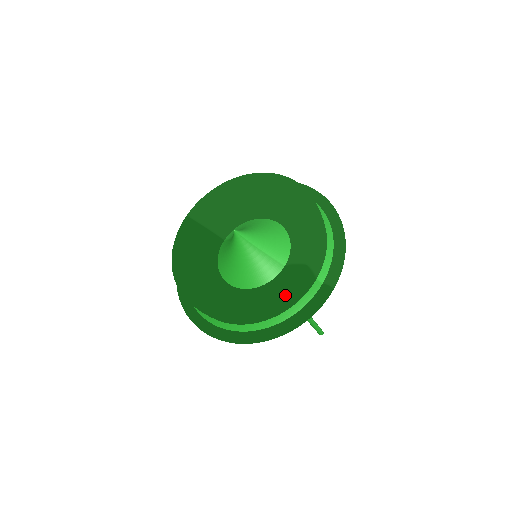
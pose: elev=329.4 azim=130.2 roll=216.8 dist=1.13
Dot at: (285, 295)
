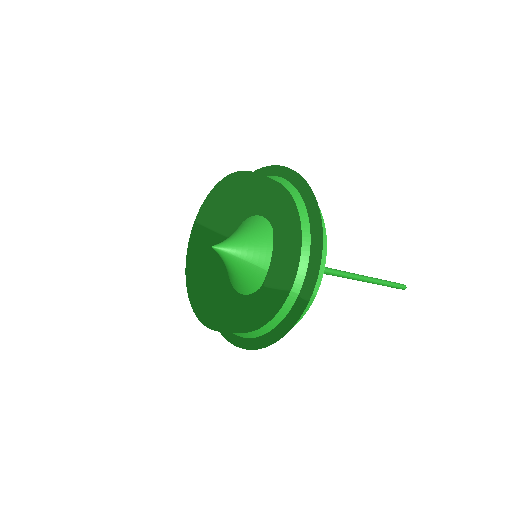
Dot at: (251, 316)
